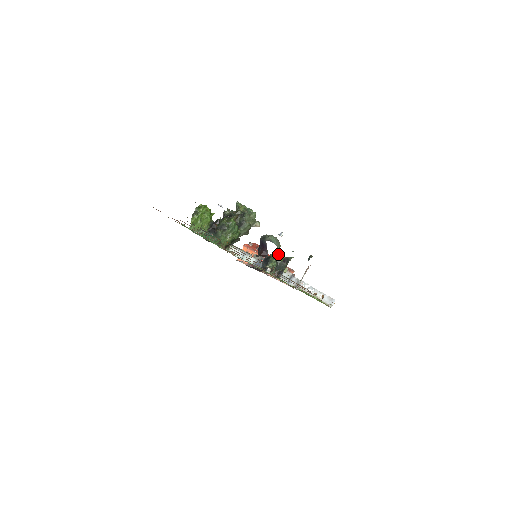
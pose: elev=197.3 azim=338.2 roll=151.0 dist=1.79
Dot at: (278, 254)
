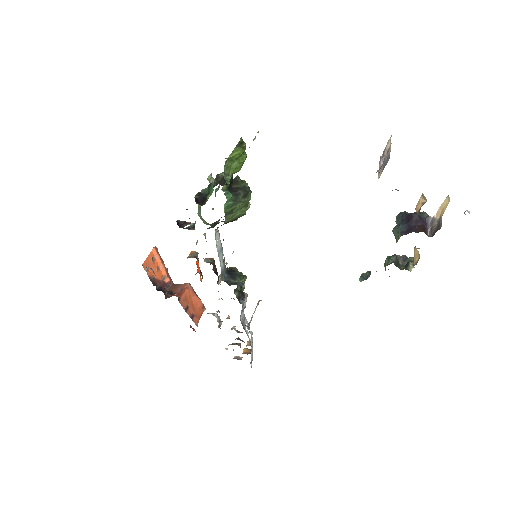
Dot at: occluded
